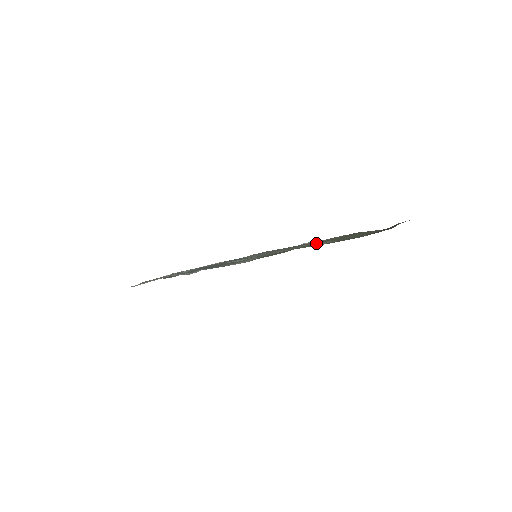
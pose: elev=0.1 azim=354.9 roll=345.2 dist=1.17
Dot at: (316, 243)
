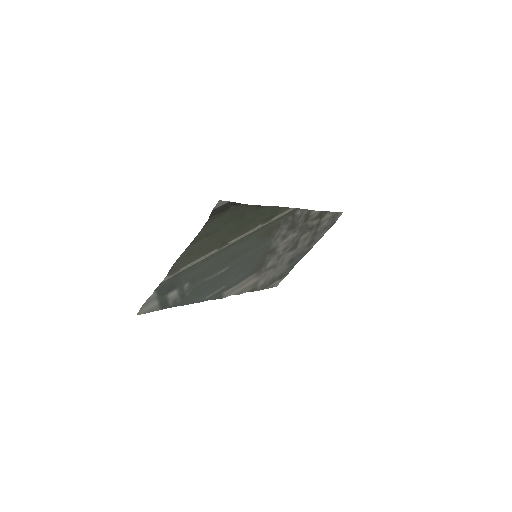
Dot at: (199, 244)
